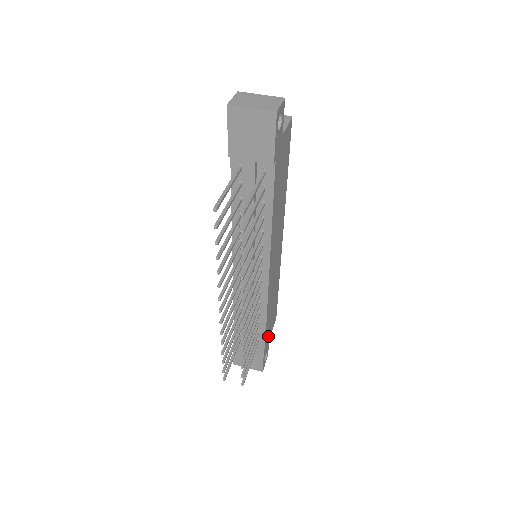
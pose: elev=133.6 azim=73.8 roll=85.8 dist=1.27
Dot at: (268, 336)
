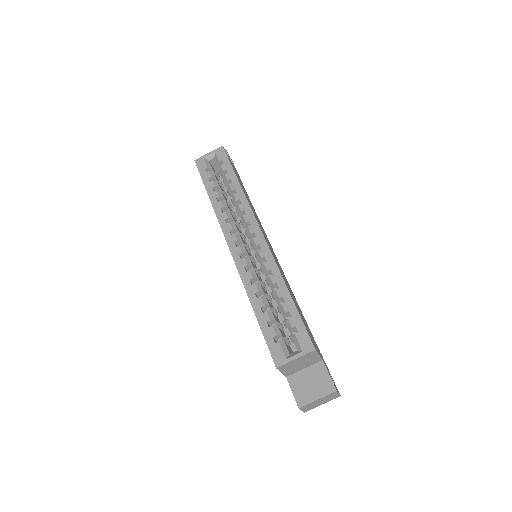
Dot at: occluded
